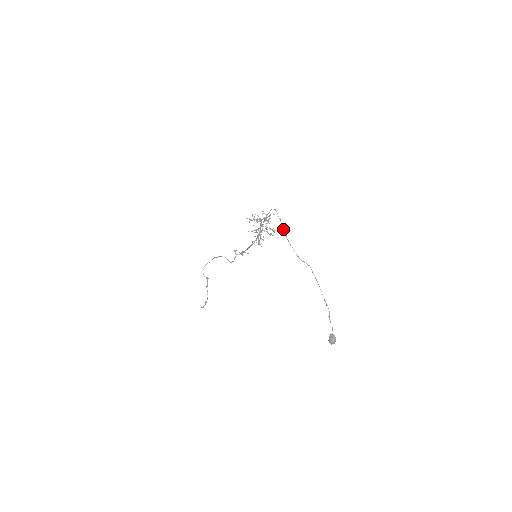
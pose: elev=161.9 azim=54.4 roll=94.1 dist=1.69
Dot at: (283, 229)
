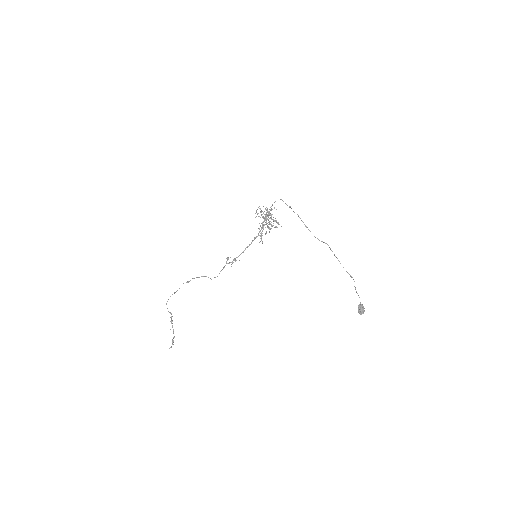
Dot at: occluded
